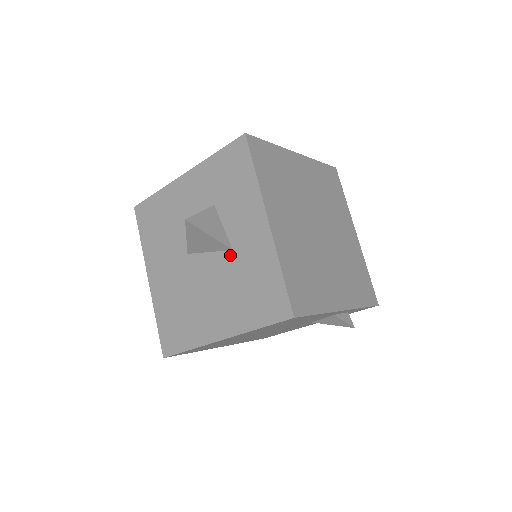
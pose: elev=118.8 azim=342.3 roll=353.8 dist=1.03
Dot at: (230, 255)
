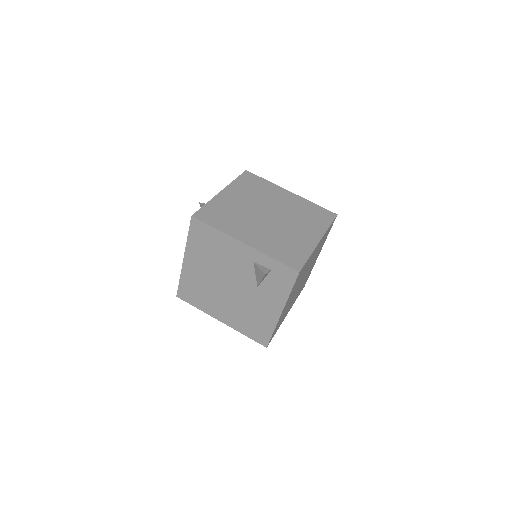
Dot at: occluded
